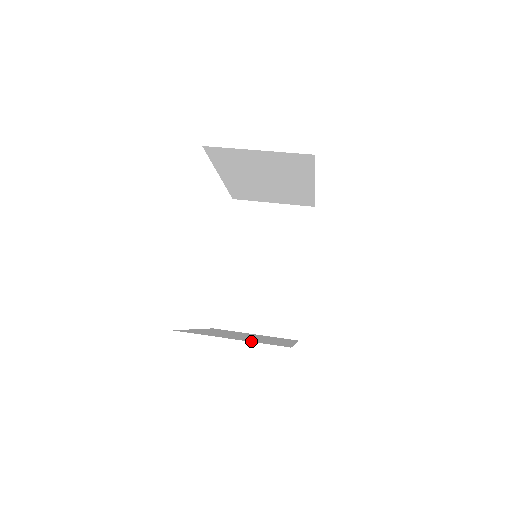
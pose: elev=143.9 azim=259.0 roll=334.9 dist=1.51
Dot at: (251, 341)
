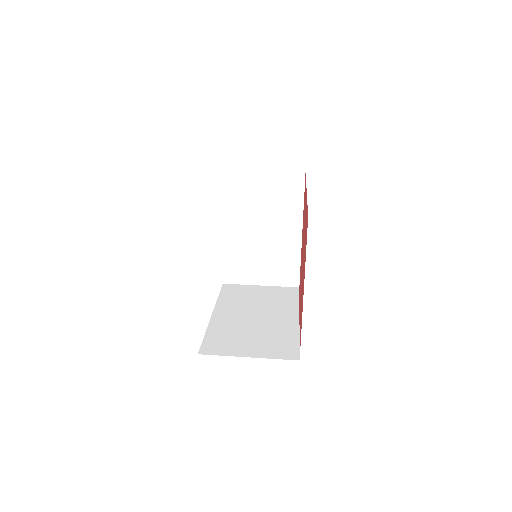
Dot at: occluded
